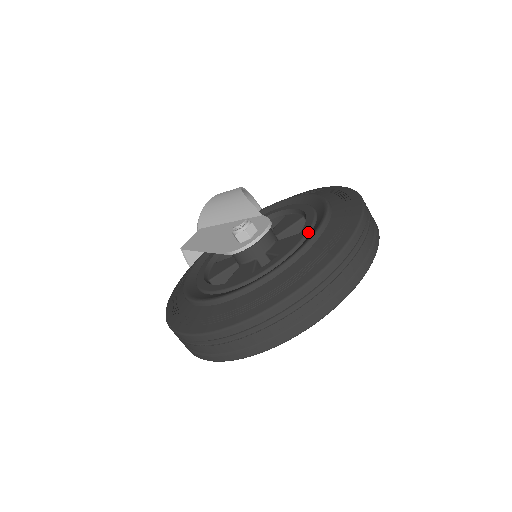
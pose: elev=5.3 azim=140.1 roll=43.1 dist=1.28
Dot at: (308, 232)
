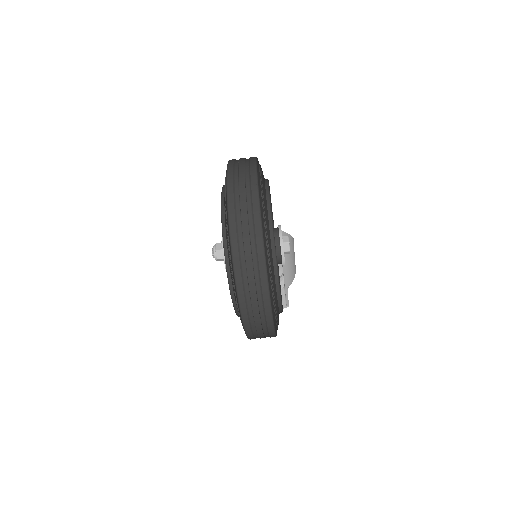
Dot at: occluded
